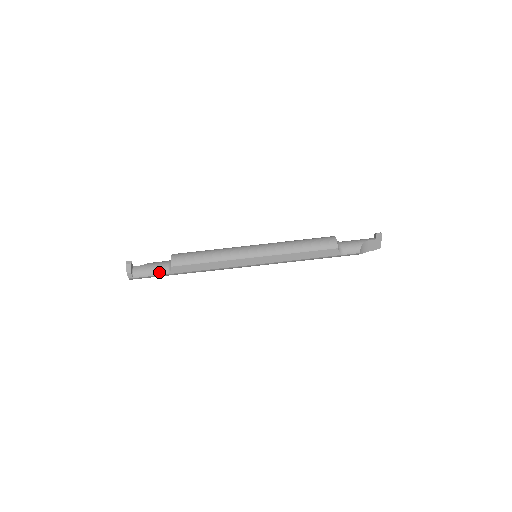
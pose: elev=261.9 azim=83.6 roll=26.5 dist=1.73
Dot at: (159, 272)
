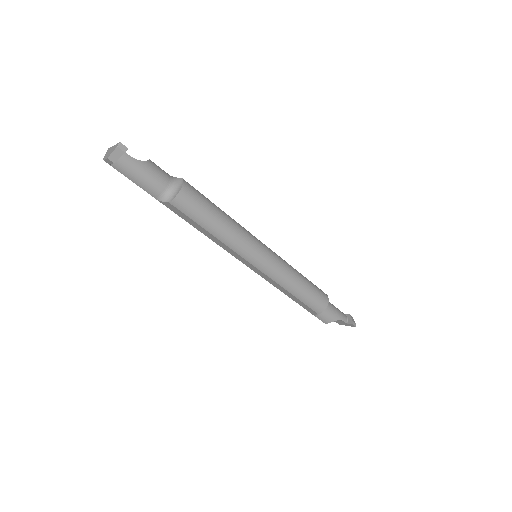
Dot at: (148, 189)
